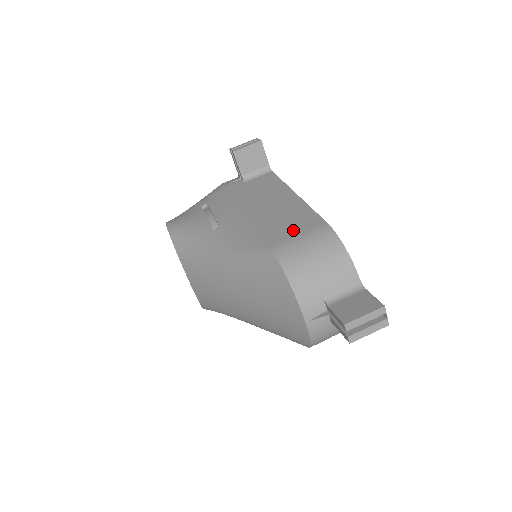
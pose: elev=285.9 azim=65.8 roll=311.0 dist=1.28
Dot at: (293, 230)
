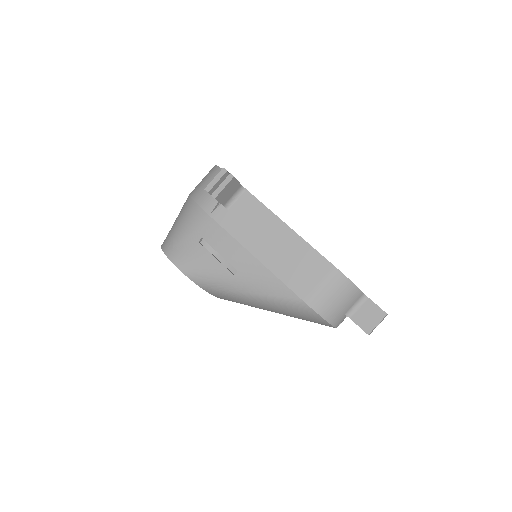
Dot at: (310, 277)
